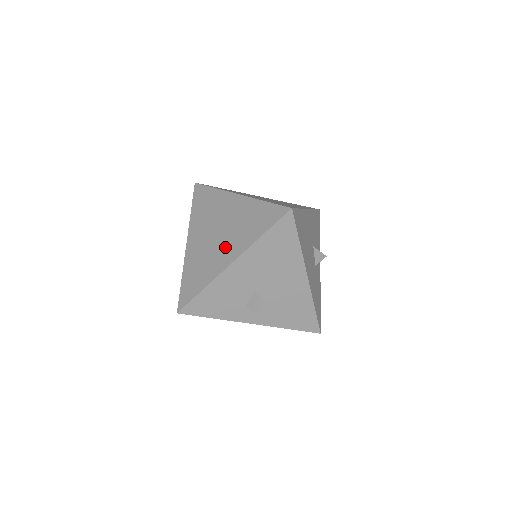
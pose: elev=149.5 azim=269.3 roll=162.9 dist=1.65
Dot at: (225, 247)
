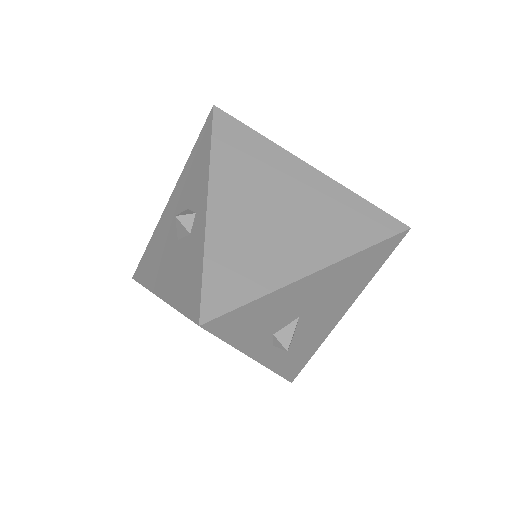
Dot at: (301, 239)
